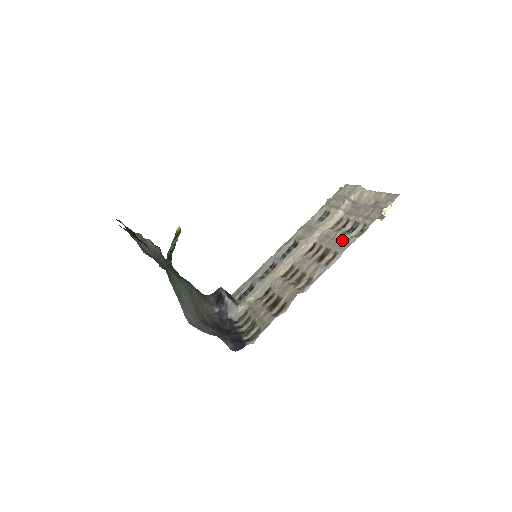
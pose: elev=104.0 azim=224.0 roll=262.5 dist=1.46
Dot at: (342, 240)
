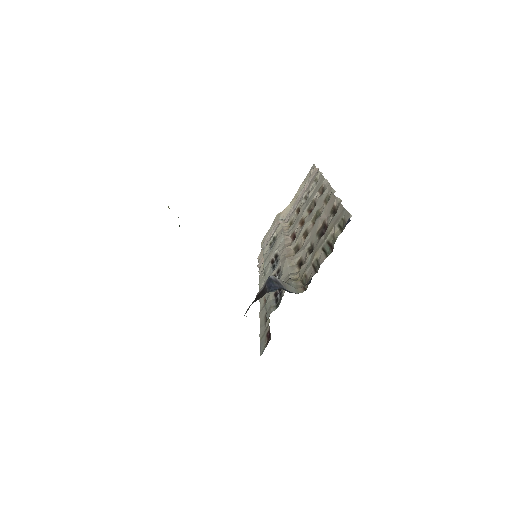
Dot at: (312, 193)
